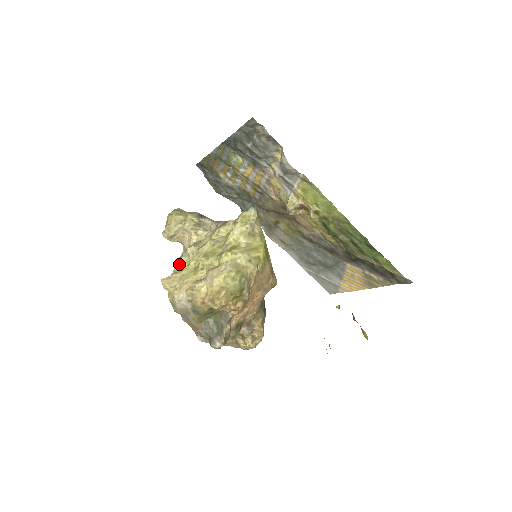
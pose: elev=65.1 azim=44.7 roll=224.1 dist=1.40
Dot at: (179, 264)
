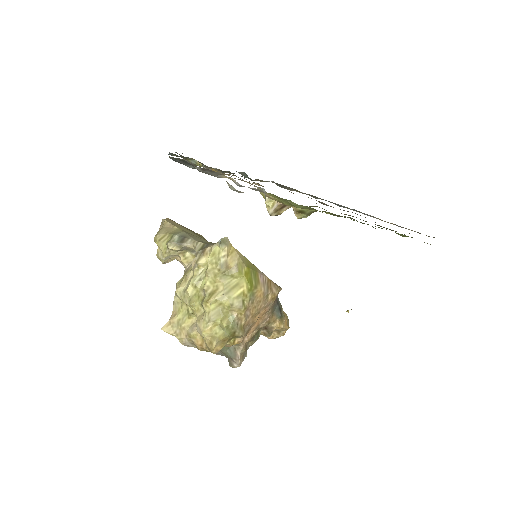
Dot at: (175, 303)
